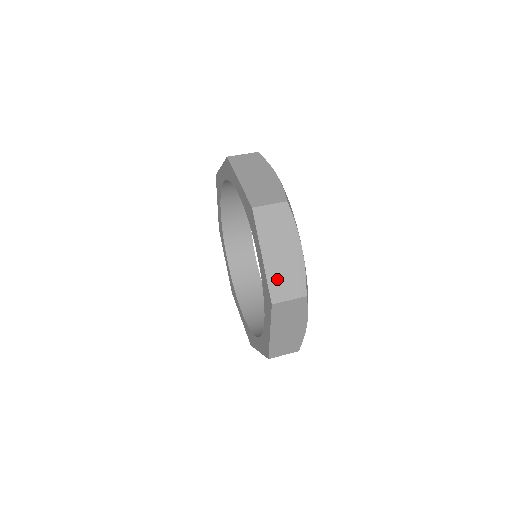
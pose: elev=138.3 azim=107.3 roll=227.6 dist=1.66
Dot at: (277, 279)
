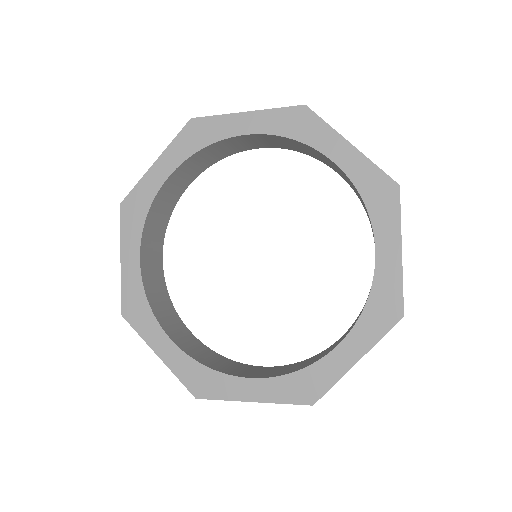
Dot at: occluded
